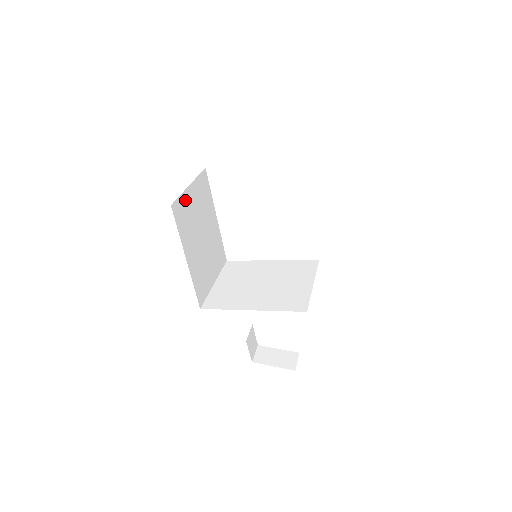
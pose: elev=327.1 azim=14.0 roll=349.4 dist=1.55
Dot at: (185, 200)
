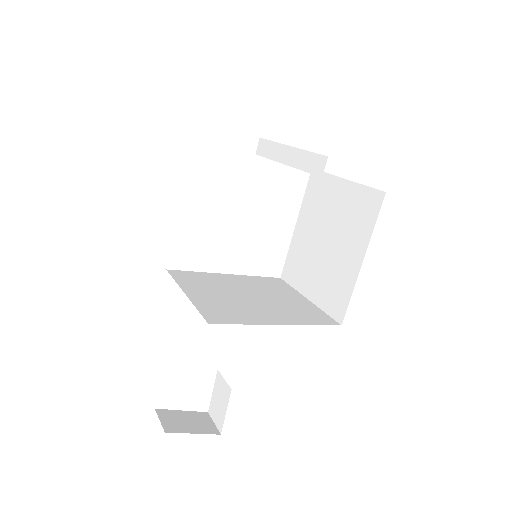
Dot at: occluded
